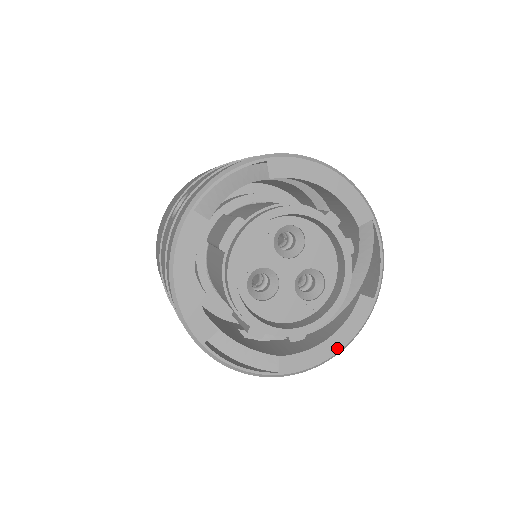
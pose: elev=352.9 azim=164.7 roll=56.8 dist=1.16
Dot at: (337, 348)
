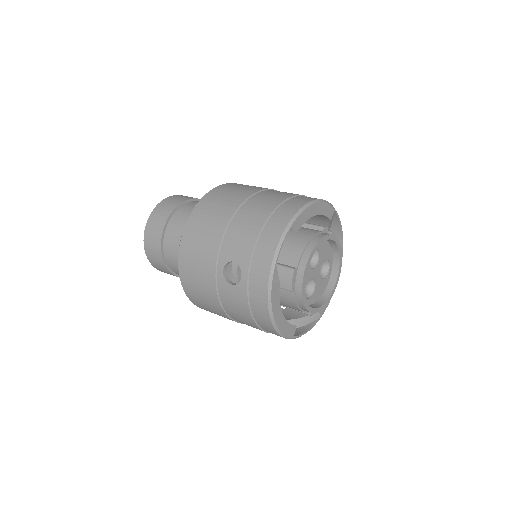
Dot at: occluded
